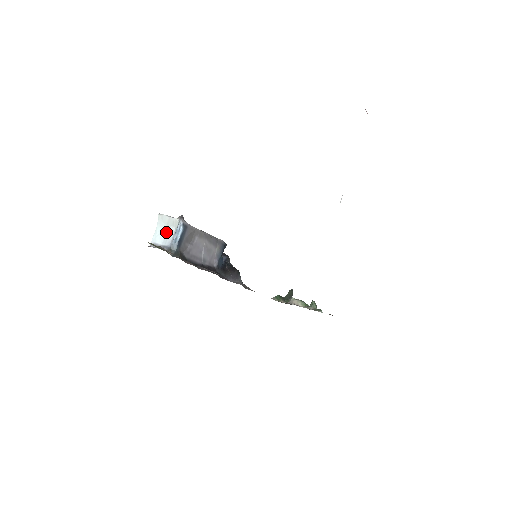
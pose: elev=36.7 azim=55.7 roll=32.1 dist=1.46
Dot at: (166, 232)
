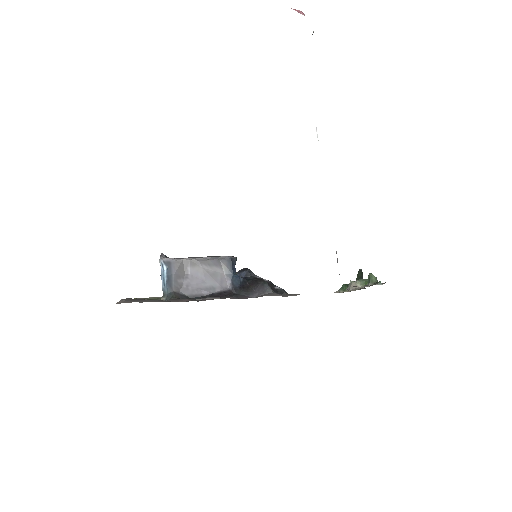
Dot at: occluded
